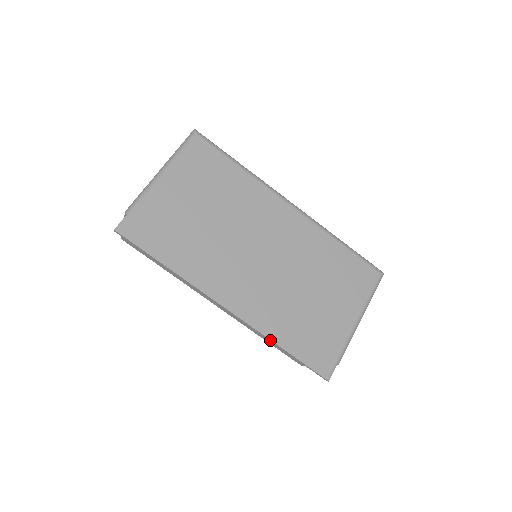
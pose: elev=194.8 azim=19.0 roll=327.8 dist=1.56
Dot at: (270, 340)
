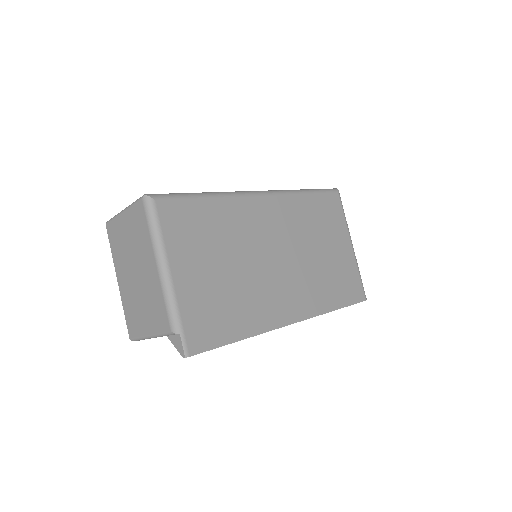
Dot at: occluded
